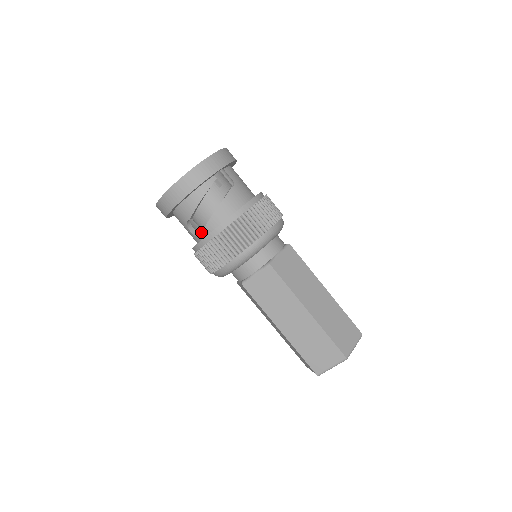
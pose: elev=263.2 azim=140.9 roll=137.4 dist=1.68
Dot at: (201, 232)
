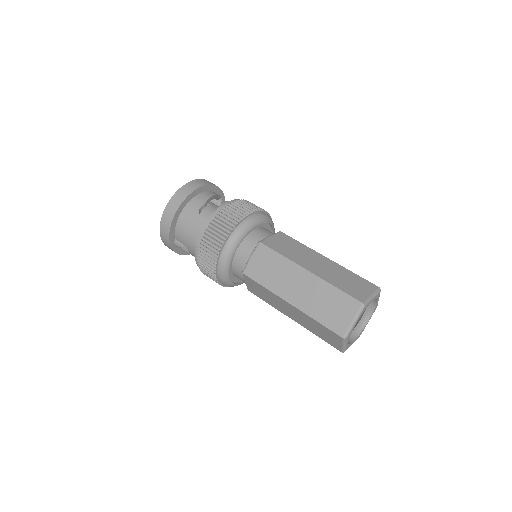
Dot at: occluded
